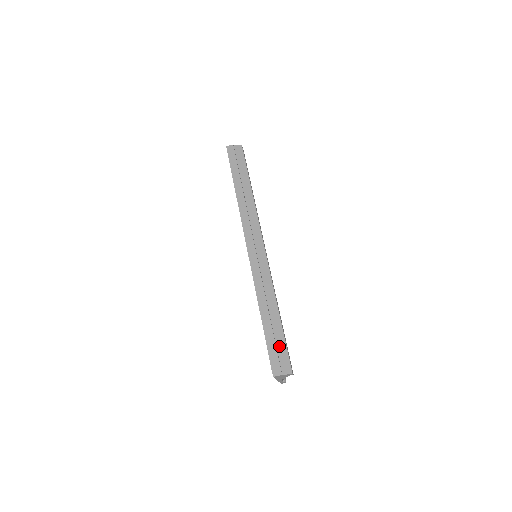
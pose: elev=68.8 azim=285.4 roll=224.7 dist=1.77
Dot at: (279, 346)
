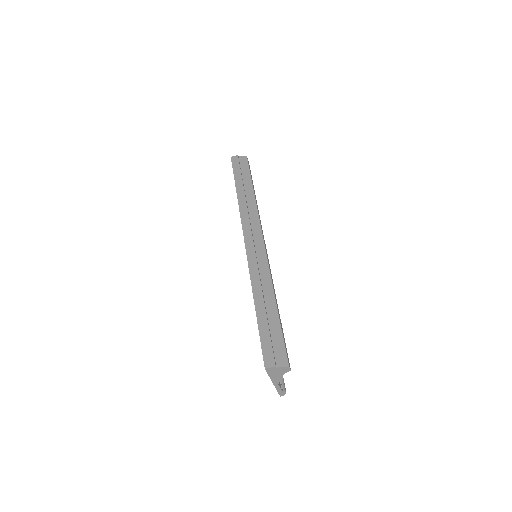
Dot at: (274, 336)
